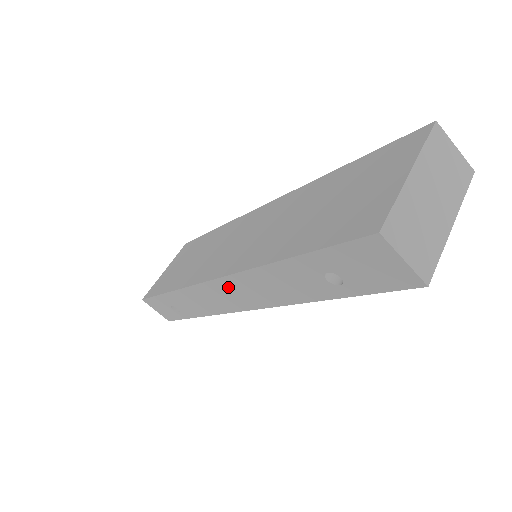
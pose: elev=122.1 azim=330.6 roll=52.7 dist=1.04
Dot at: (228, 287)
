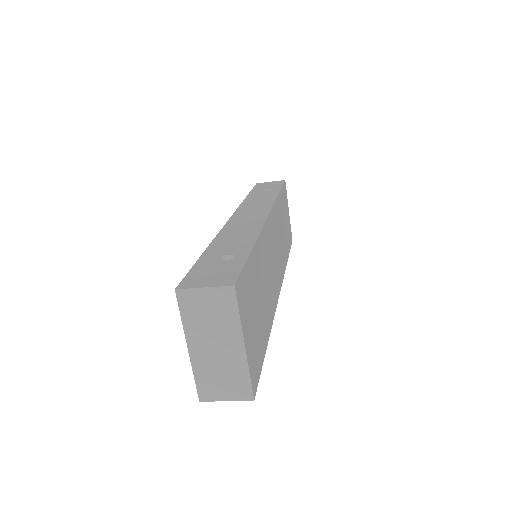
Dot at: occluded
